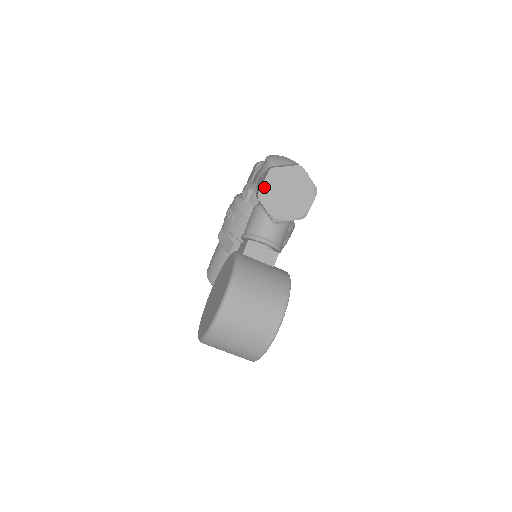
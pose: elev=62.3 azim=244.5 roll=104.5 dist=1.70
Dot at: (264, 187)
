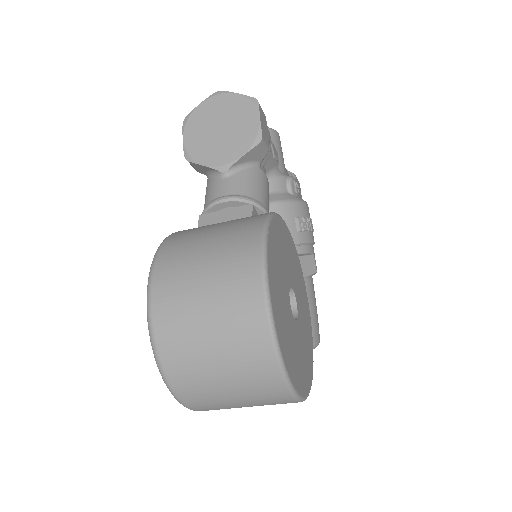
Dot at: (186, 143)
